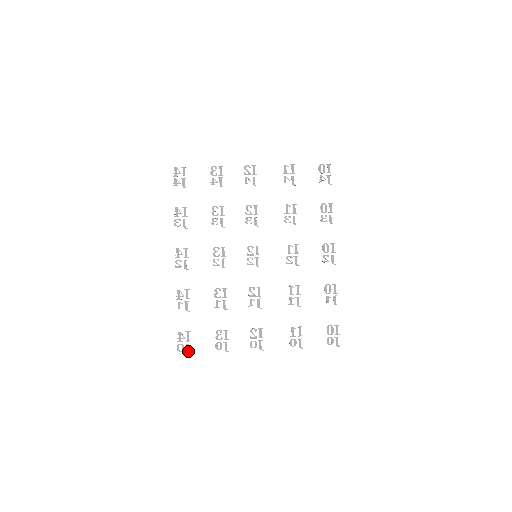
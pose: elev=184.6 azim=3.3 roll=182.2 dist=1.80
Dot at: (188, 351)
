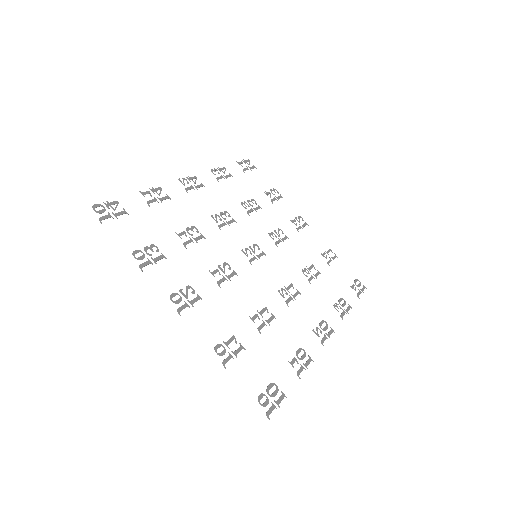
Dot at: (102, 219)
